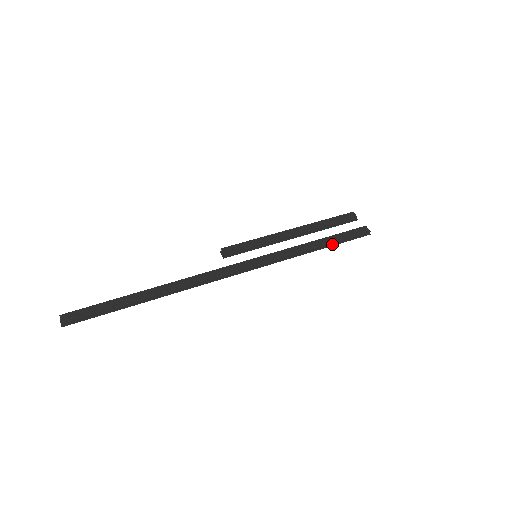
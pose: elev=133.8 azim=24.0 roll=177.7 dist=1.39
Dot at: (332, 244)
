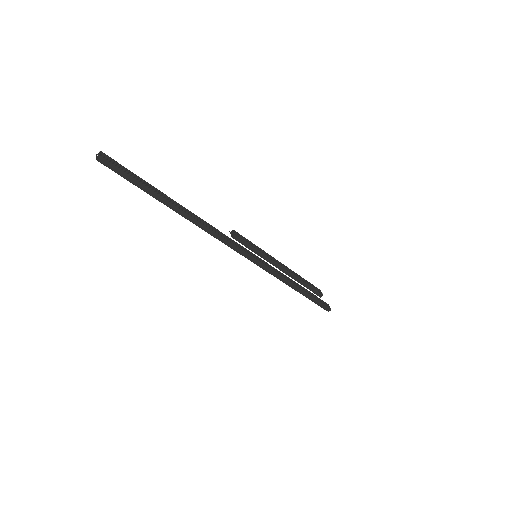
Dot at: (306, 295)
